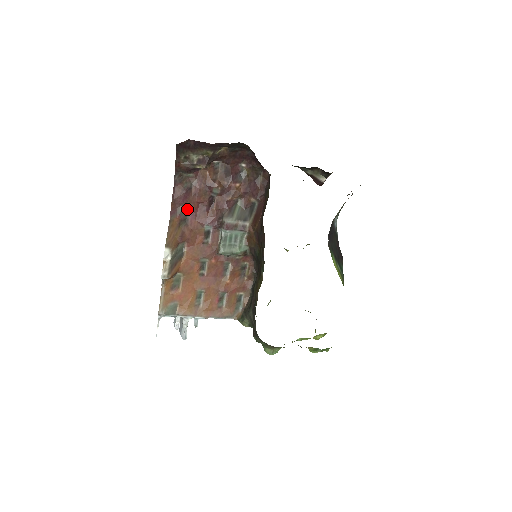
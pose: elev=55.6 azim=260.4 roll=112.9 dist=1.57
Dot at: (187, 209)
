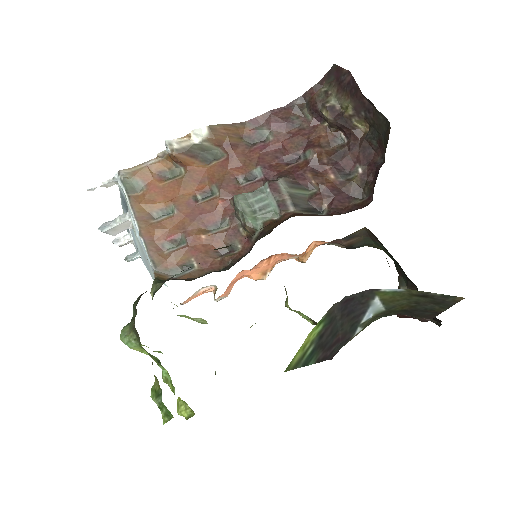
Dot at: (267, 136)
